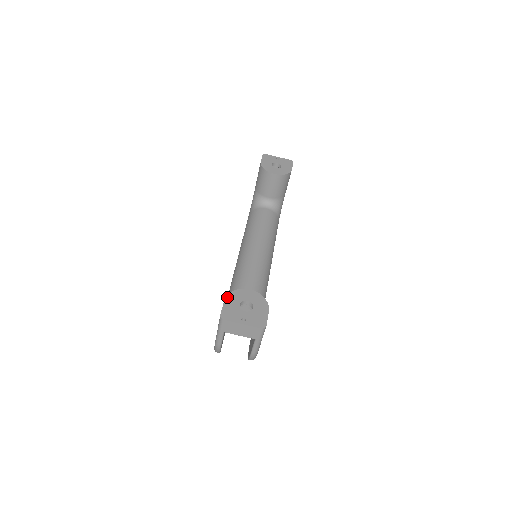
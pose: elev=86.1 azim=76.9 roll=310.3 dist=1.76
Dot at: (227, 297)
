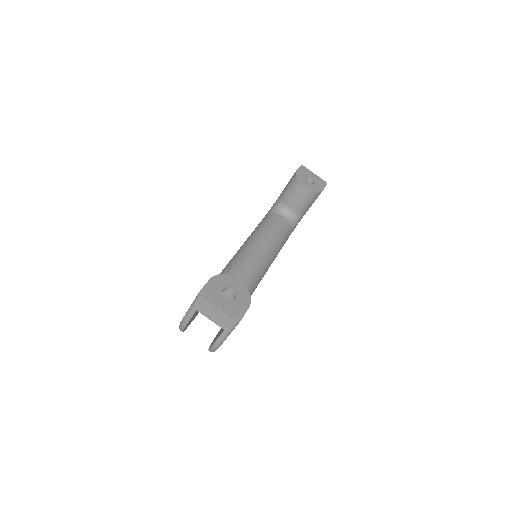
Dot at: (214, 277)
